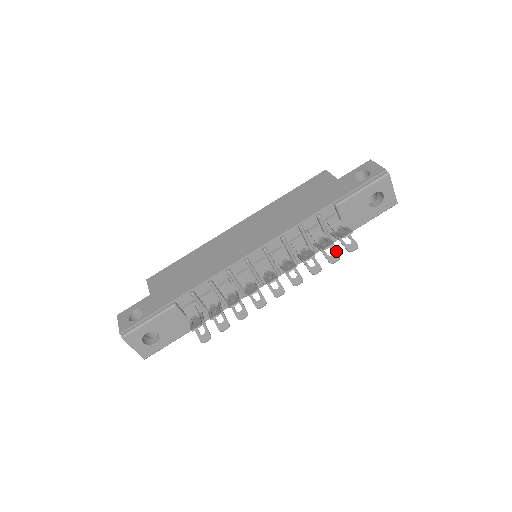
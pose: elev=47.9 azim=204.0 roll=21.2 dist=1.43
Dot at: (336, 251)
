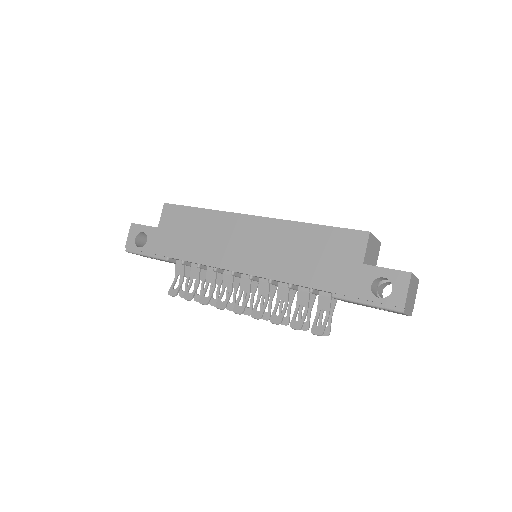
Dot at: (309, 323)
